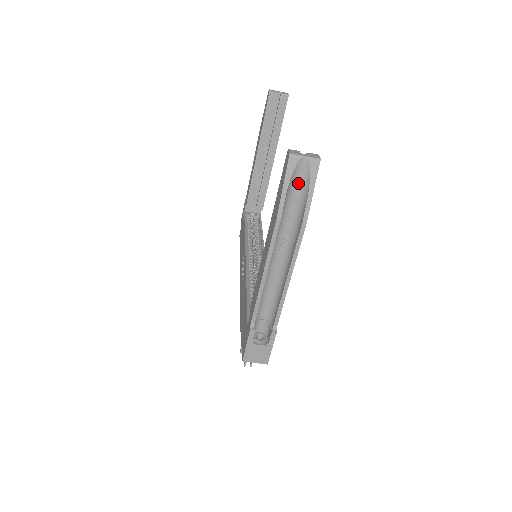
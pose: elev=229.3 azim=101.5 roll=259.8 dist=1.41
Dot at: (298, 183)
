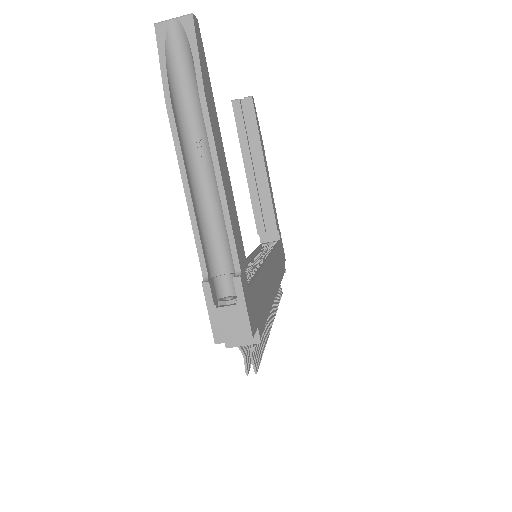
Dot at: (181, 55)
